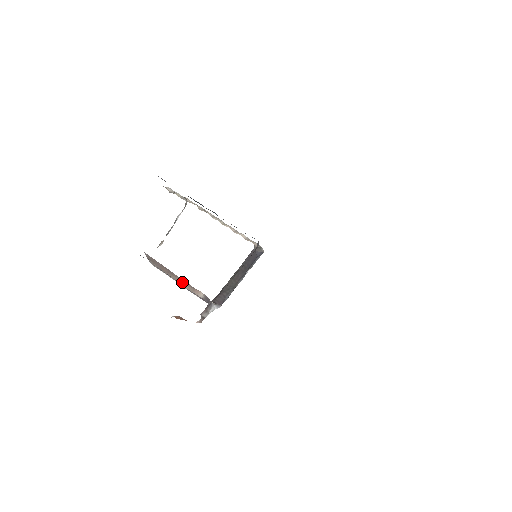
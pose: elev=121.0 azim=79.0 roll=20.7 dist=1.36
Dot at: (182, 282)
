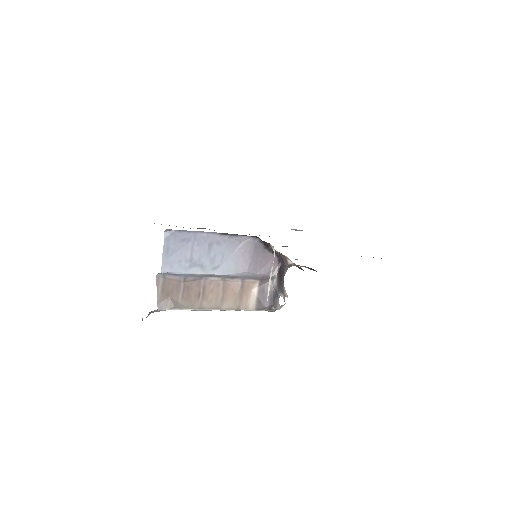
Dot at: (223, 295)
